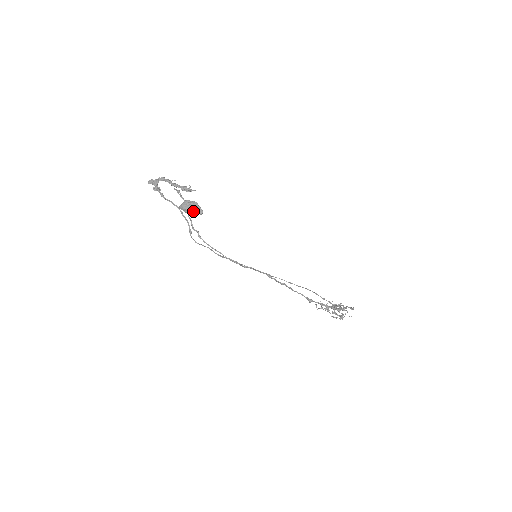
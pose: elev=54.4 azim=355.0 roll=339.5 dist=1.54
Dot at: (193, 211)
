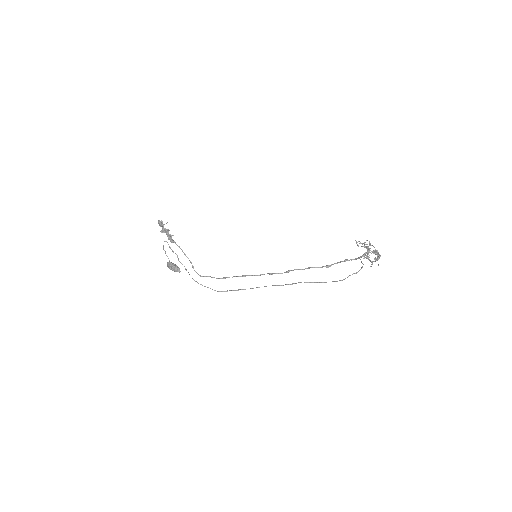
Dot at: (175, 271)
